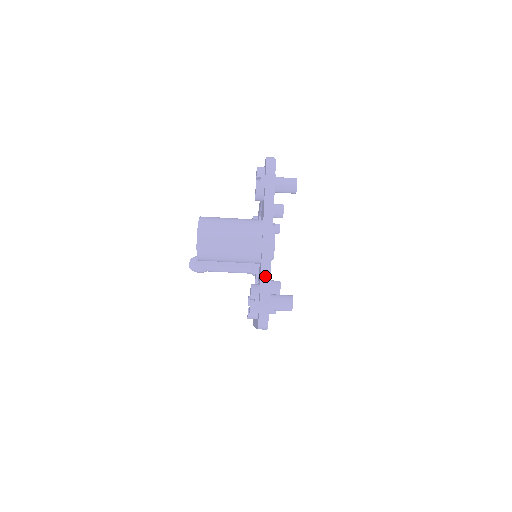
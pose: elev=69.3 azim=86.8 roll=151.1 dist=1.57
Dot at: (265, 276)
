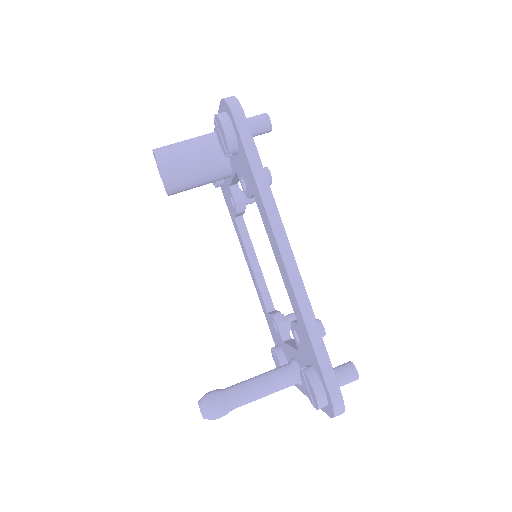
Dot at: occluded
